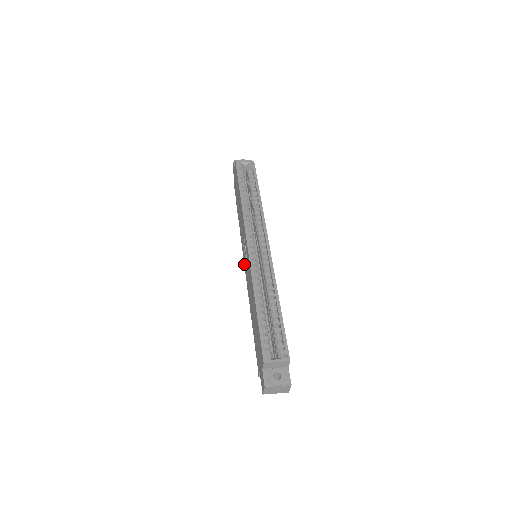
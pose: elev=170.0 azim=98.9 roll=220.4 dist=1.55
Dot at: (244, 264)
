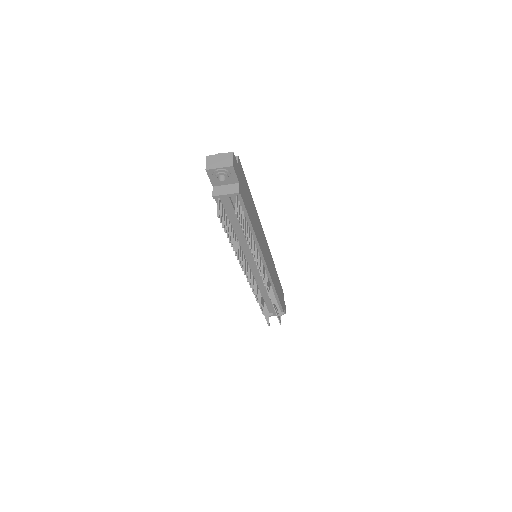
Dot at: occluded
